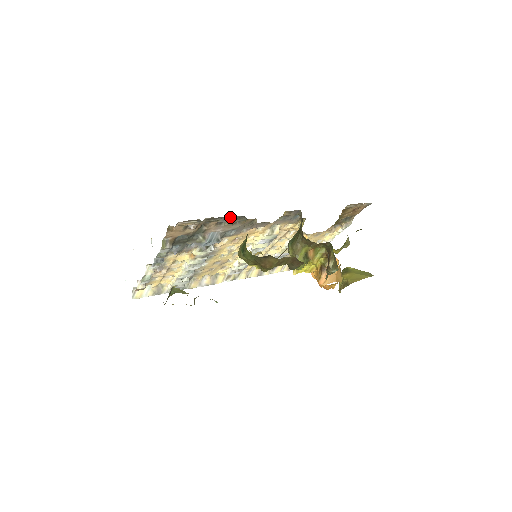
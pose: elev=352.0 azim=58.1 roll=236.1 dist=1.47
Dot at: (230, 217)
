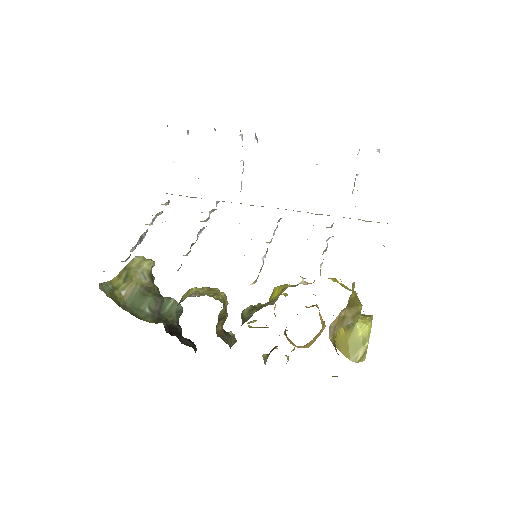
Dot at: occluded
